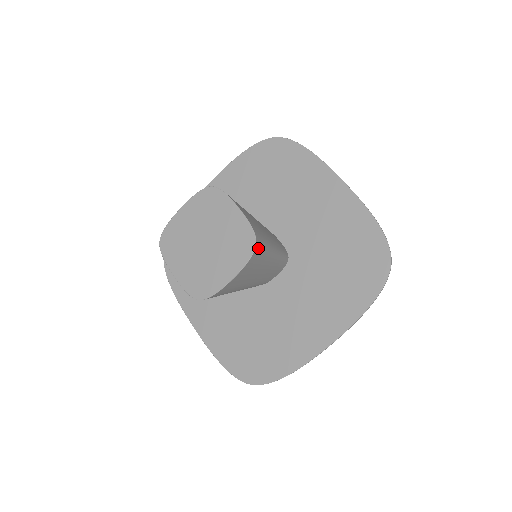
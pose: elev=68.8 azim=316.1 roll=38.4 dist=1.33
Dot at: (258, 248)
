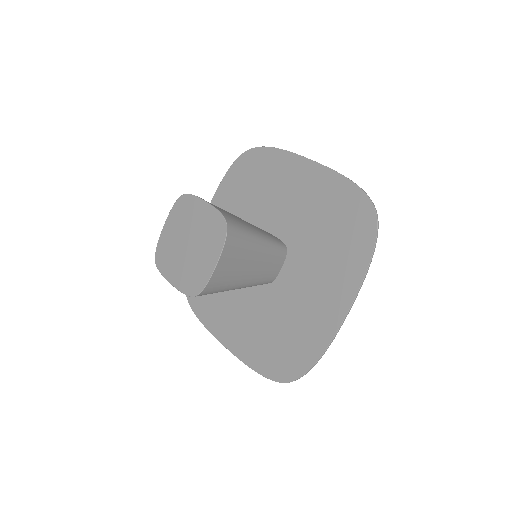
Dot at: (232, 229)
